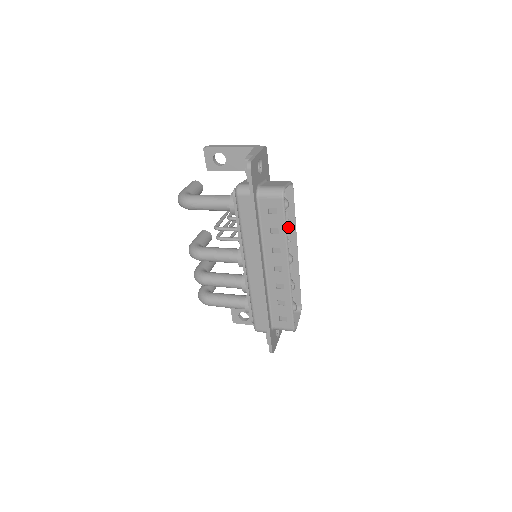
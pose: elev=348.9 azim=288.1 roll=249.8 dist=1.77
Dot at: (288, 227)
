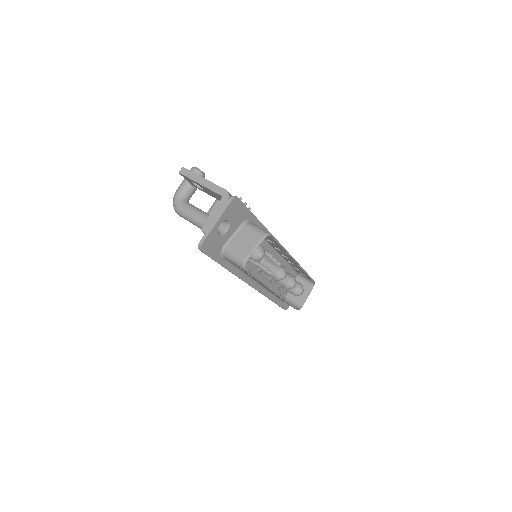
Dot at: (280, 249)
